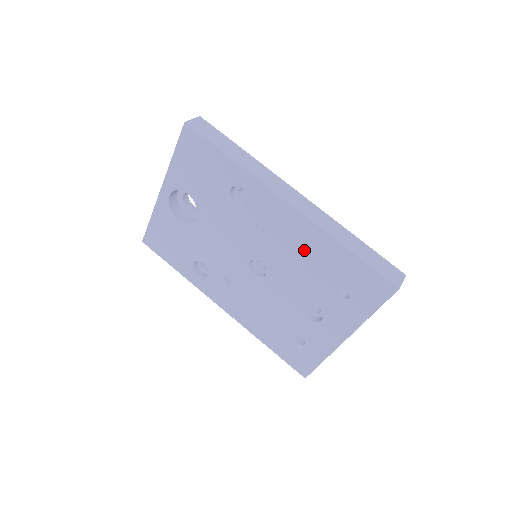
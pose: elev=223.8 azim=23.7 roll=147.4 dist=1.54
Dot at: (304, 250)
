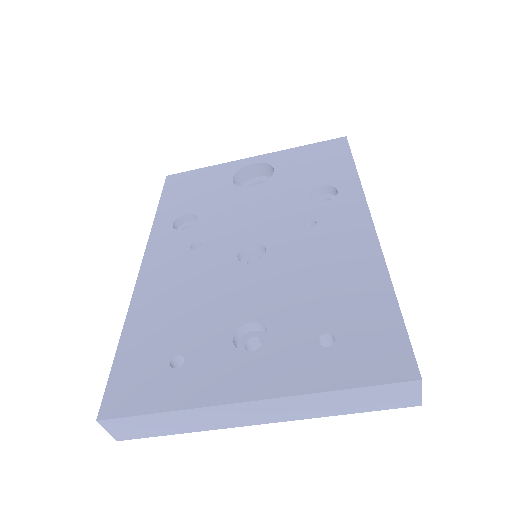
Dot at: (335, 266)
